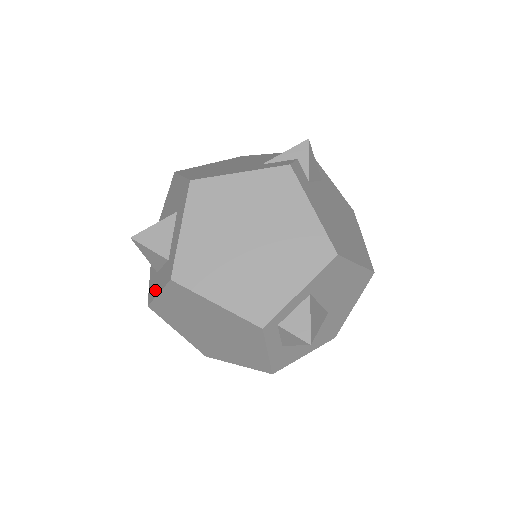
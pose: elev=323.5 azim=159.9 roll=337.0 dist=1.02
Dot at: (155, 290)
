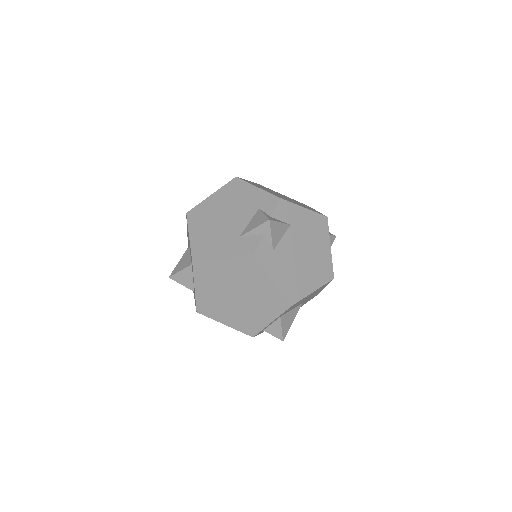
Dot at: occluded
